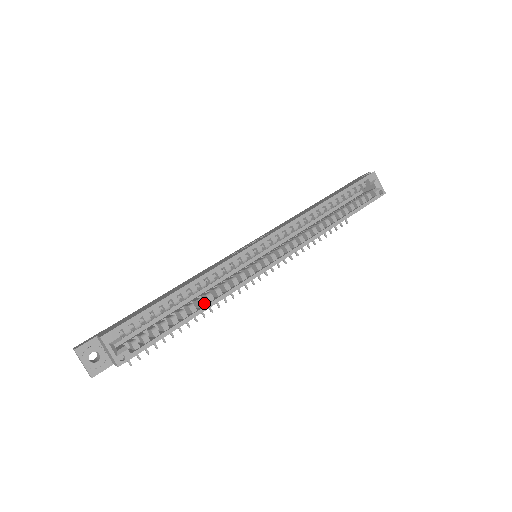
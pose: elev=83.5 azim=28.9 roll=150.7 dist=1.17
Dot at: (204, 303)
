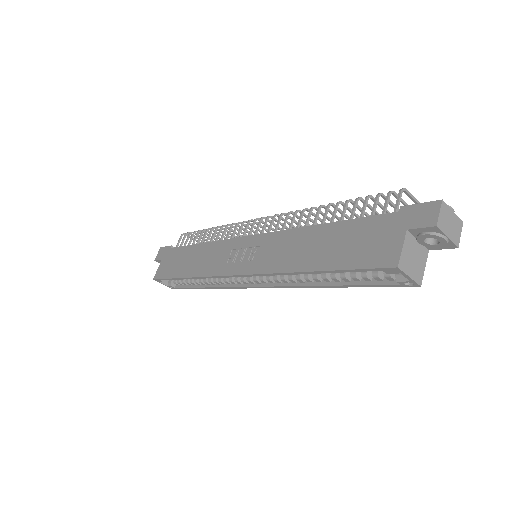
Dot at: (208, 284)
